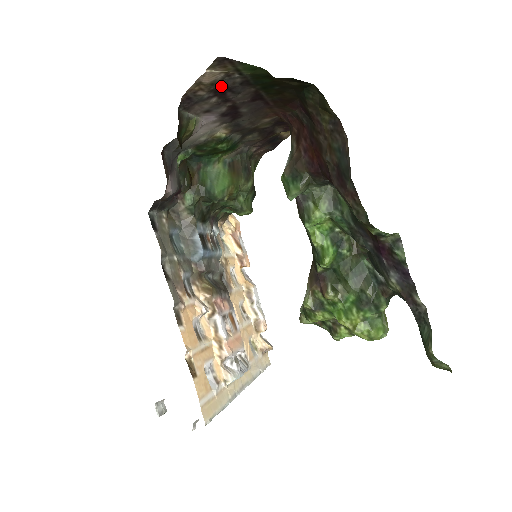
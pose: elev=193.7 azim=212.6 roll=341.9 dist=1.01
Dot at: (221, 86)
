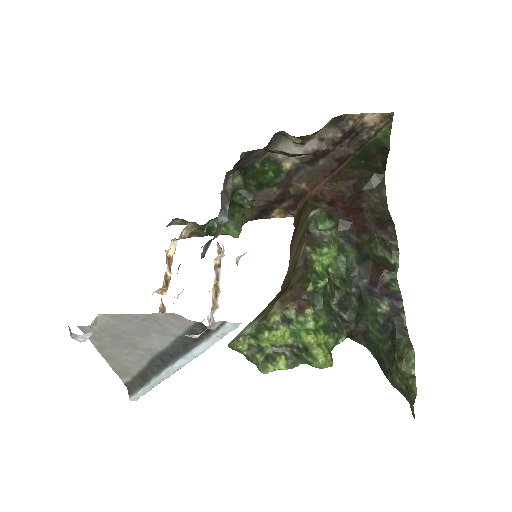
Dot at: (358, 131)
